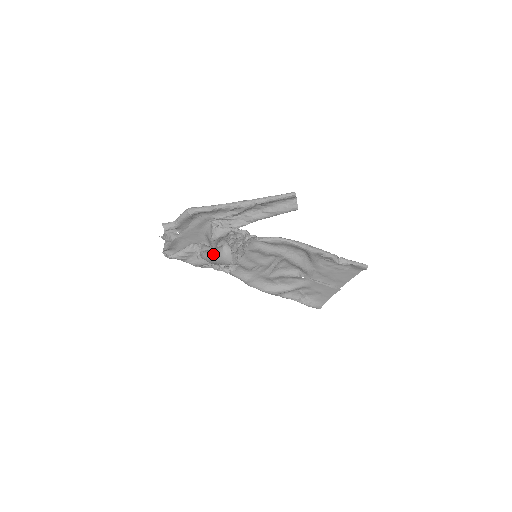
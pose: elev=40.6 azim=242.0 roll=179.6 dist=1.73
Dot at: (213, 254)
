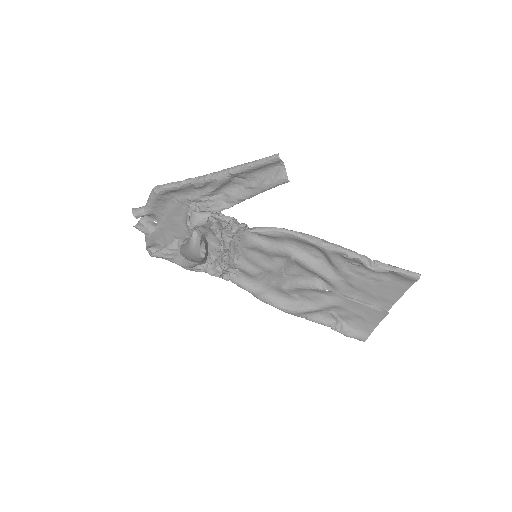
Dot at: (185, 246)
